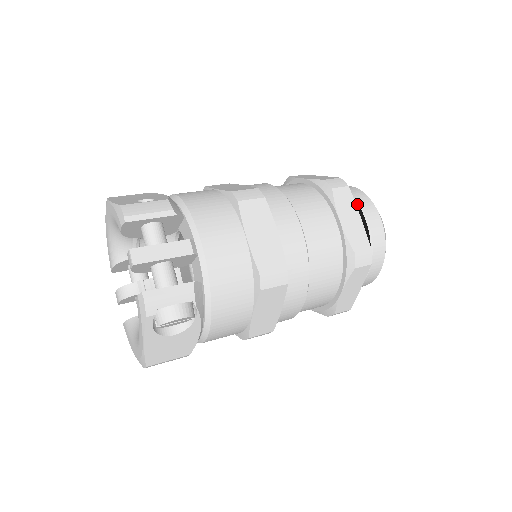
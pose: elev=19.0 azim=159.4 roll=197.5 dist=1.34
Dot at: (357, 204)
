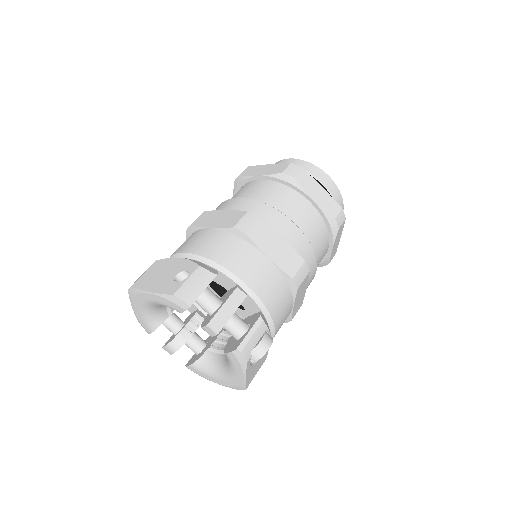
Dot at: occluded
